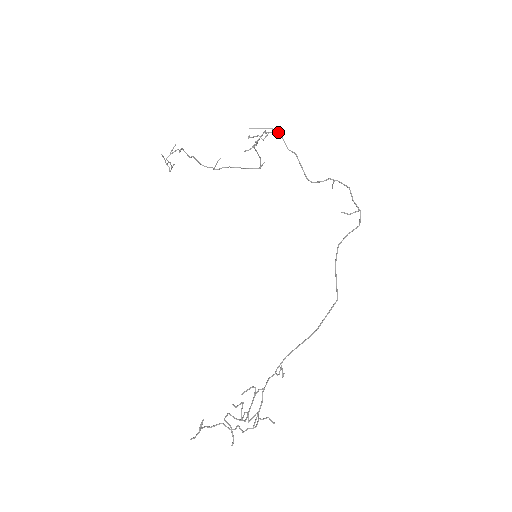
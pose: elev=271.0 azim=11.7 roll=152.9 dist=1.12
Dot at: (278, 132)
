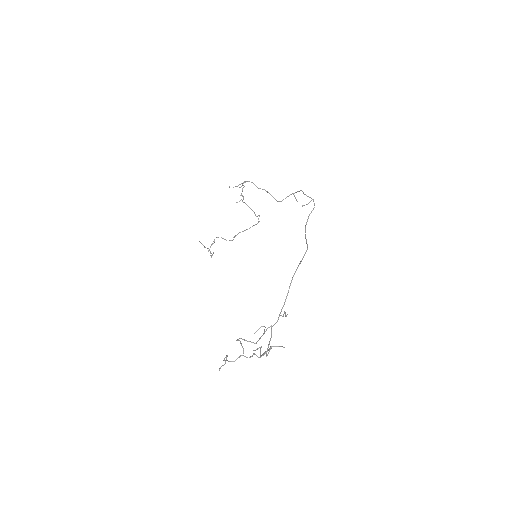
Dot at: (249, 181)
